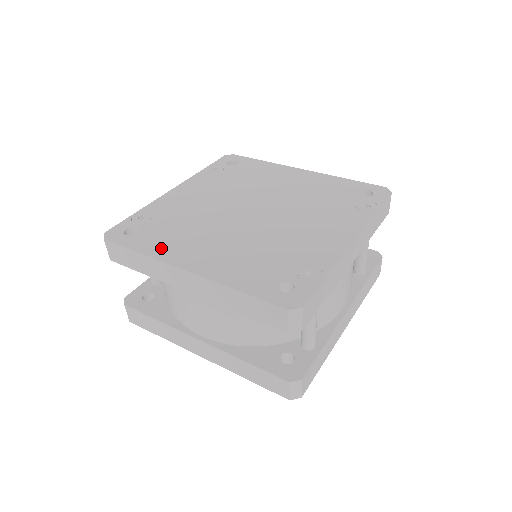
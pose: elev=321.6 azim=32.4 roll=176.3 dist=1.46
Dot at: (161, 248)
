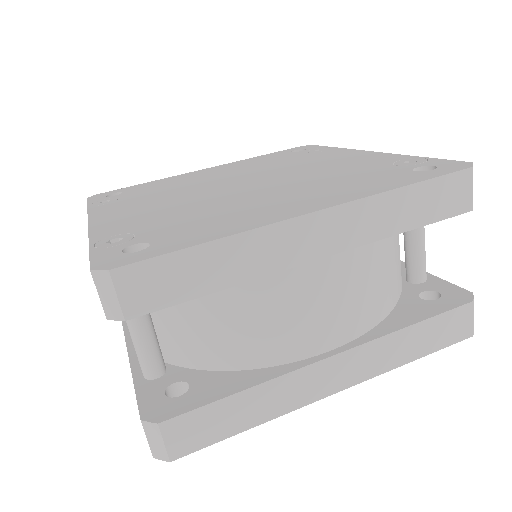
Dot at: (229, 226)
